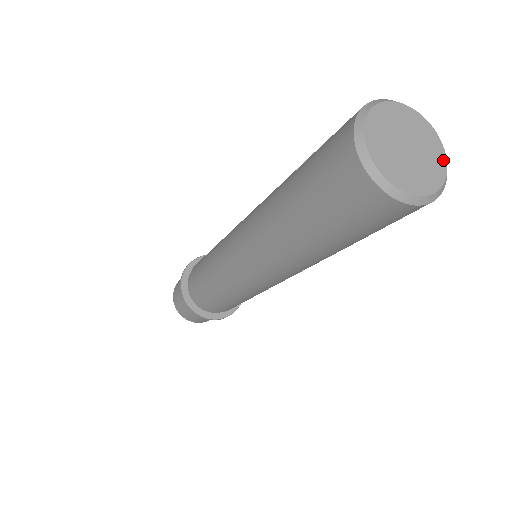
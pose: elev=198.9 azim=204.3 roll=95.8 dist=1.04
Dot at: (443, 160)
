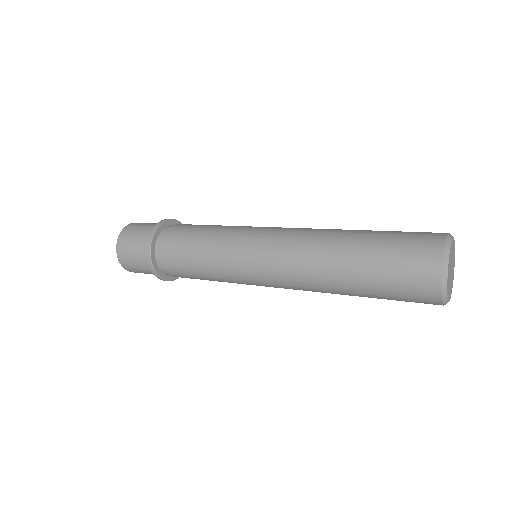
Dot at: occluded
